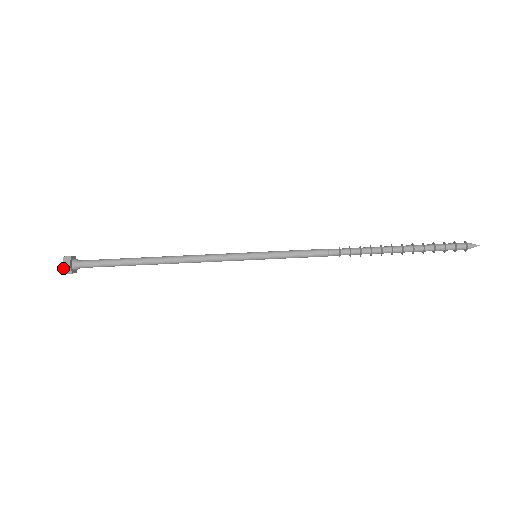
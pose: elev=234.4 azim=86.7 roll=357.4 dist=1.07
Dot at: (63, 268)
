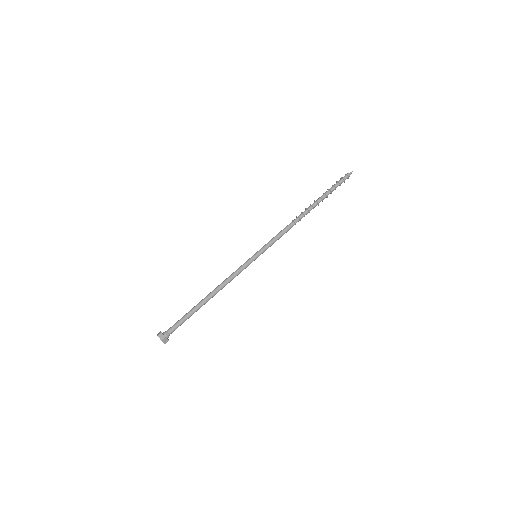
Dot at: (159, 337)
